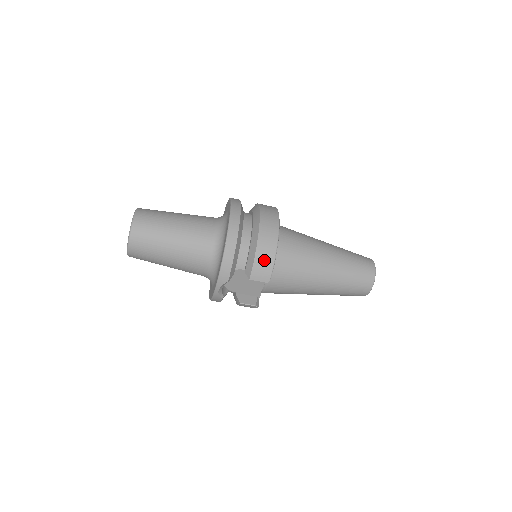
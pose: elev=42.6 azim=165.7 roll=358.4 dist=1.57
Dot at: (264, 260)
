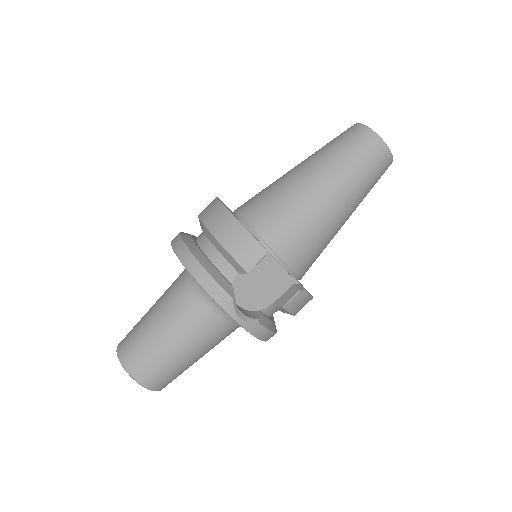
Dot at: (236, 240)
